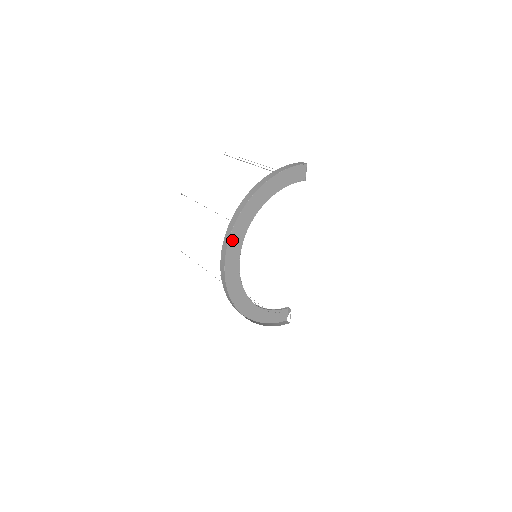
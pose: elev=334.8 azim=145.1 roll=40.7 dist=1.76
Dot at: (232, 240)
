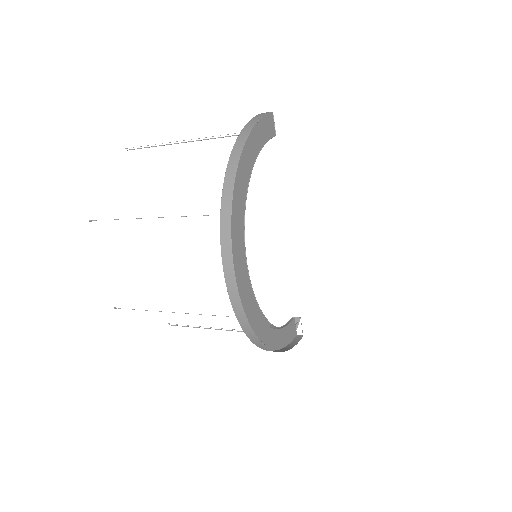
Dot at: (234, 237)
